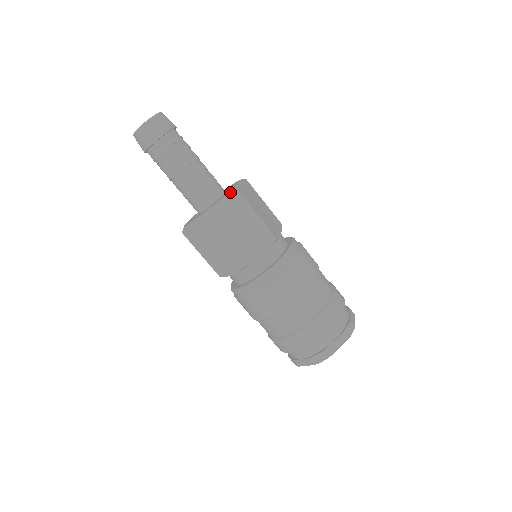
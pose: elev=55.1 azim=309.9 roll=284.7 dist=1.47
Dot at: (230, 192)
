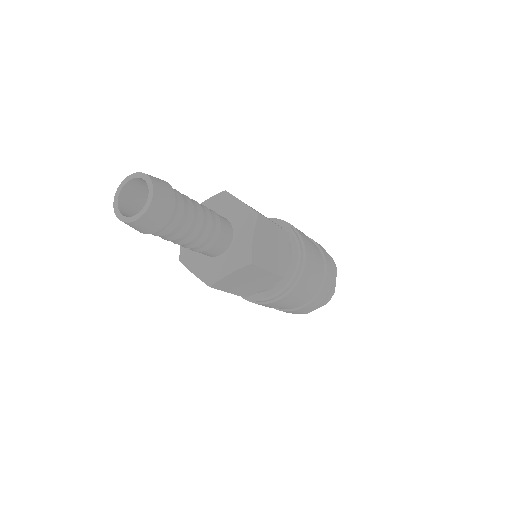
Dot at: (242, 266)
